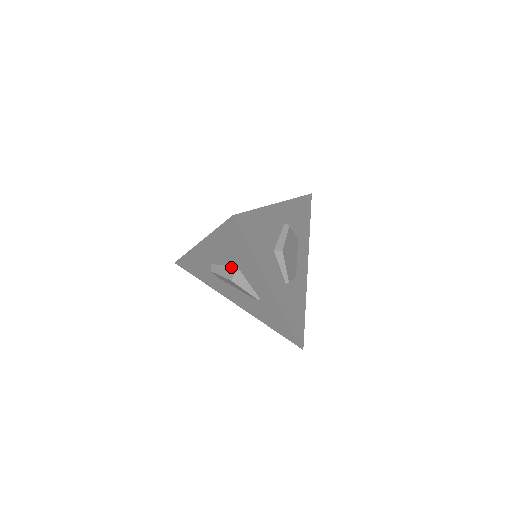
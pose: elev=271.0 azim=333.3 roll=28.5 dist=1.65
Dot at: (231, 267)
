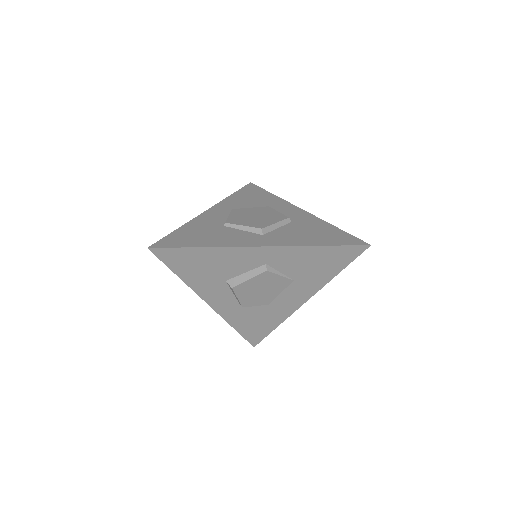
Dot at: occluded
